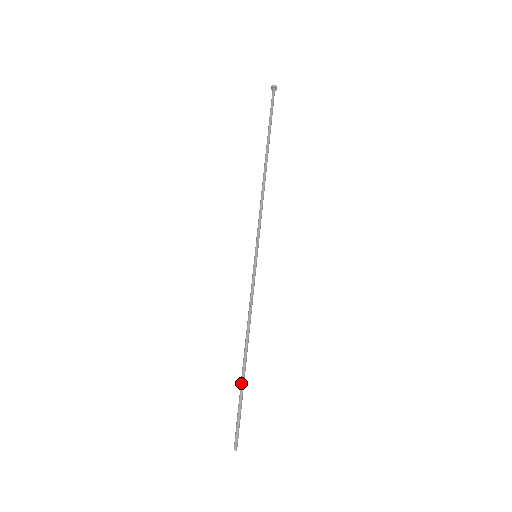
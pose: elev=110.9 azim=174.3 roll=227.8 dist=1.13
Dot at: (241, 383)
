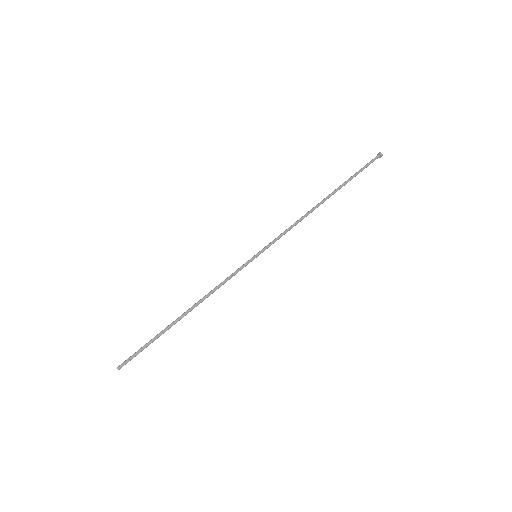
Dot at: (164, 329)
